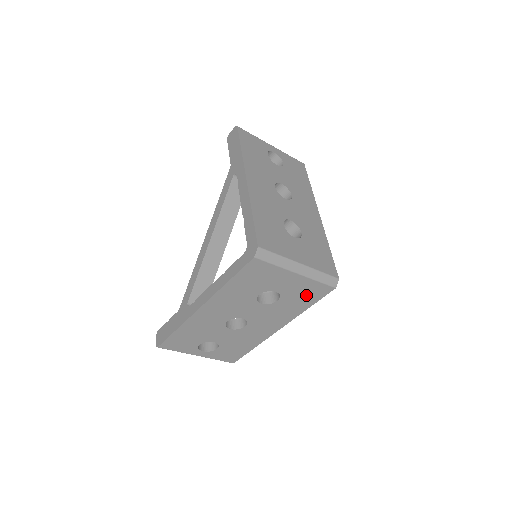
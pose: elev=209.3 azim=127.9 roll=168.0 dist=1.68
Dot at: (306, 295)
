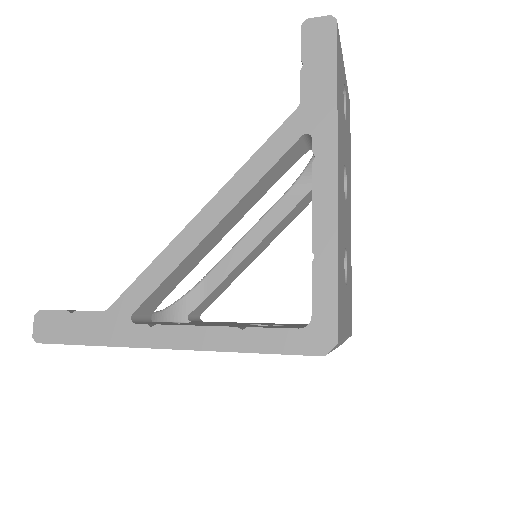
Dot at: occluded
